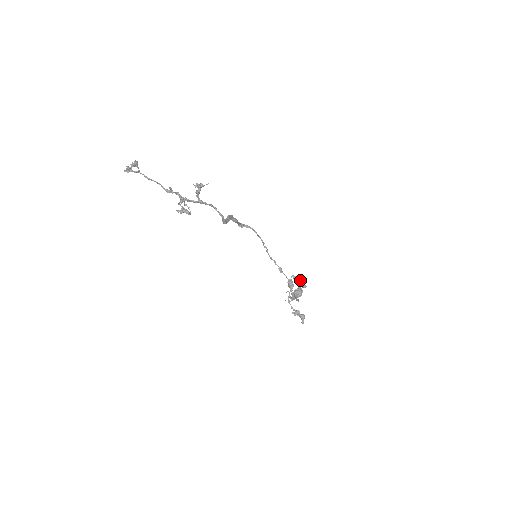
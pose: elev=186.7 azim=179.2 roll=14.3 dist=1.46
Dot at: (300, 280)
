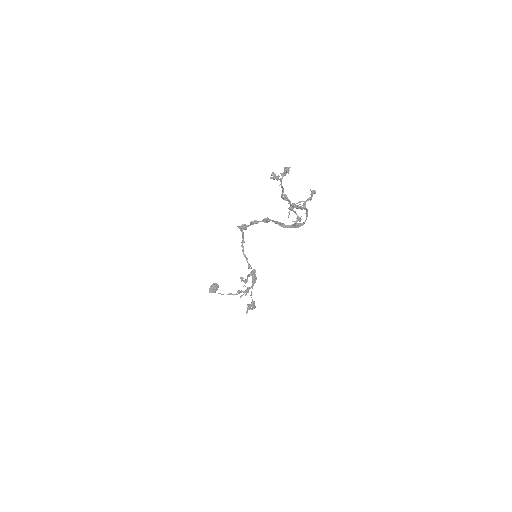
Dot at: occluded
